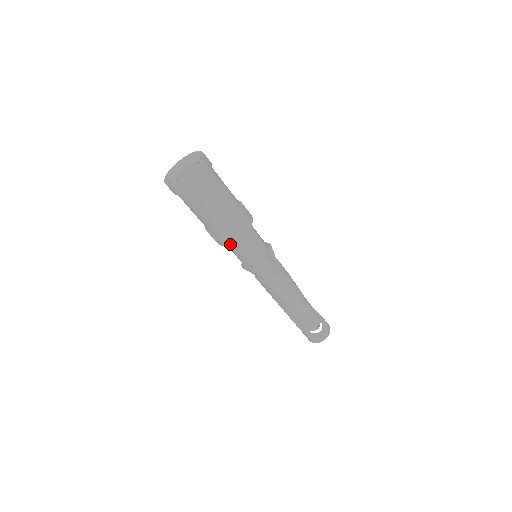
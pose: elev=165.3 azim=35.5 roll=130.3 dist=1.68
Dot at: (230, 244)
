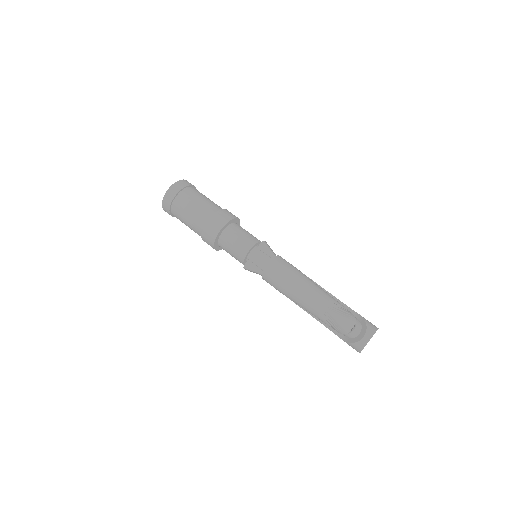
Dot at: (221, 247)
